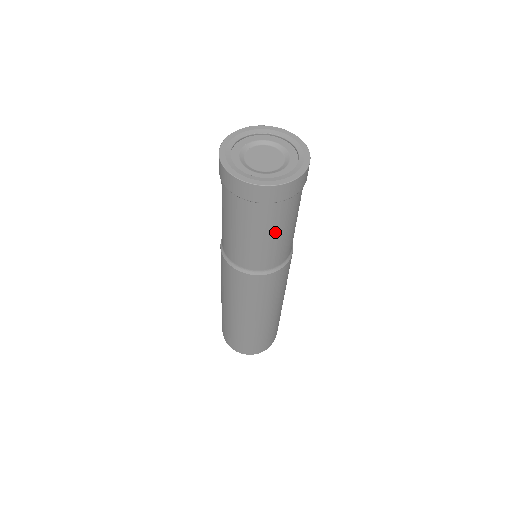
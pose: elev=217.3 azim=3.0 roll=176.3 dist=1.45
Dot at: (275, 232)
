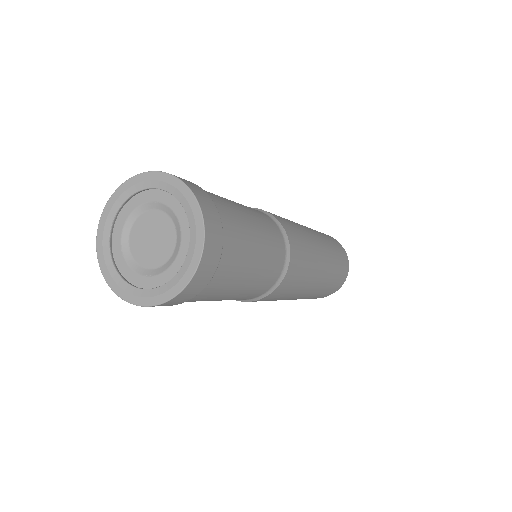
Dot at: (251, 257)
